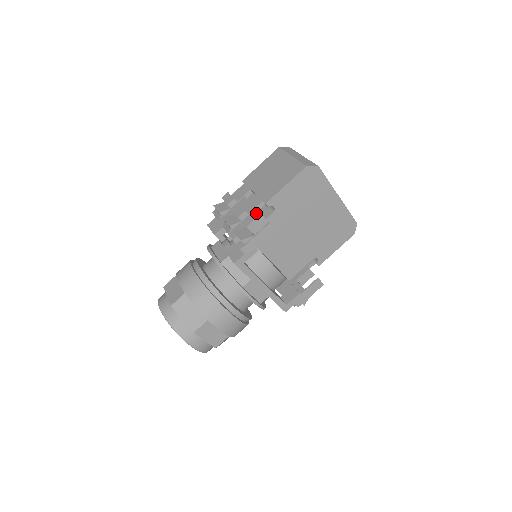
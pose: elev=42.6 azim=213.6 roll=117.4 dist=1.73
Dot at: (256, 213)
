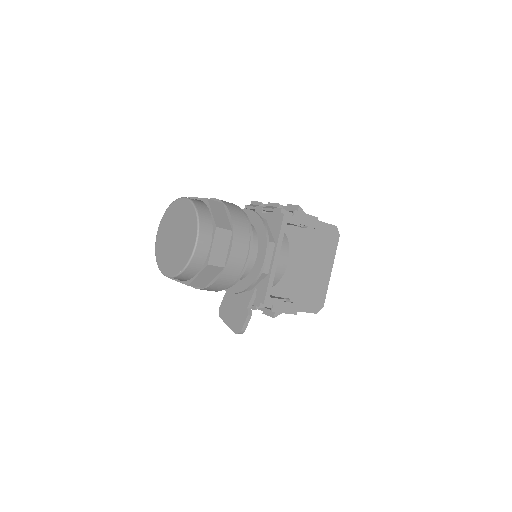
Dot at: occluded
